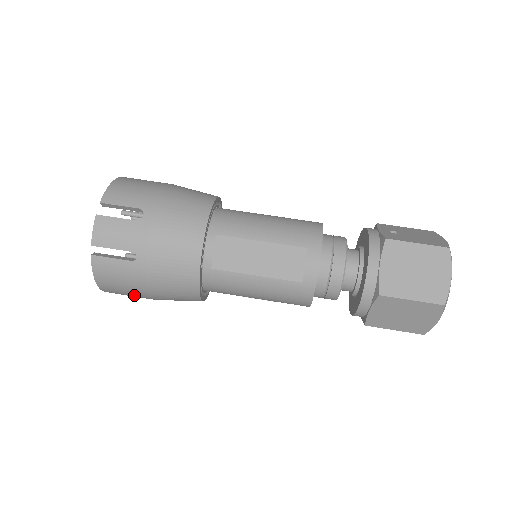
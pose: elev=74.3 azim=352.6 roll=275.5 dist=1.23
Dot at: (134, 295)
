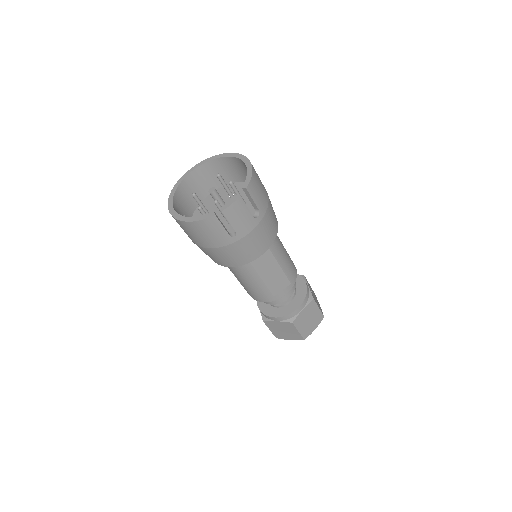
Dot at: (193, 238)
